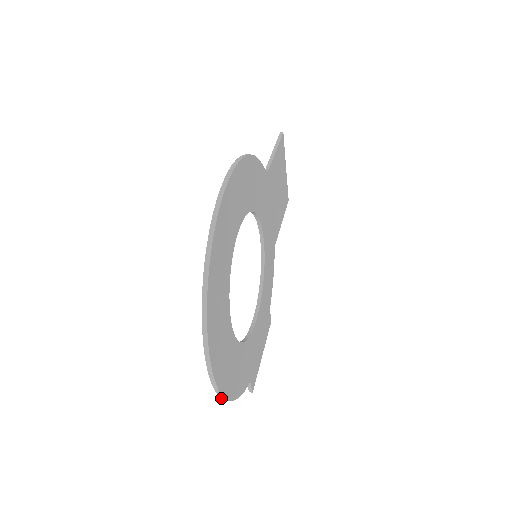
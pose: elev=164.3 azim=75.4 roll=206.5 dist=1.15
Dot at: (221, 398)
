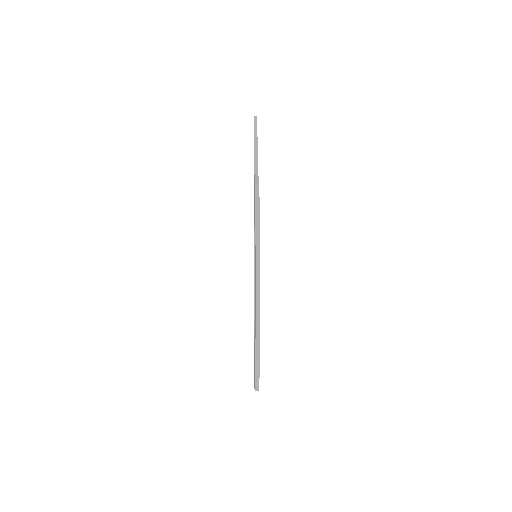
Dot at: occluded
